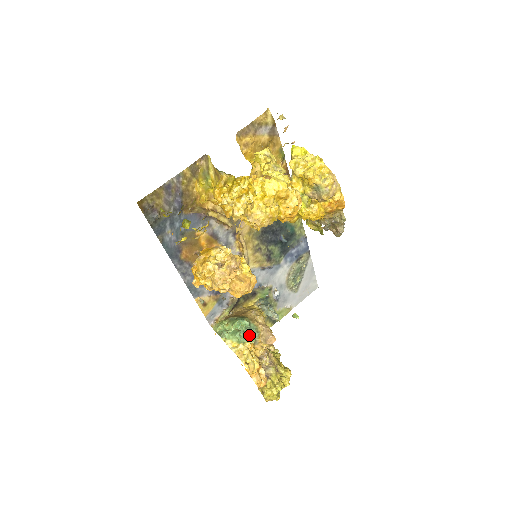
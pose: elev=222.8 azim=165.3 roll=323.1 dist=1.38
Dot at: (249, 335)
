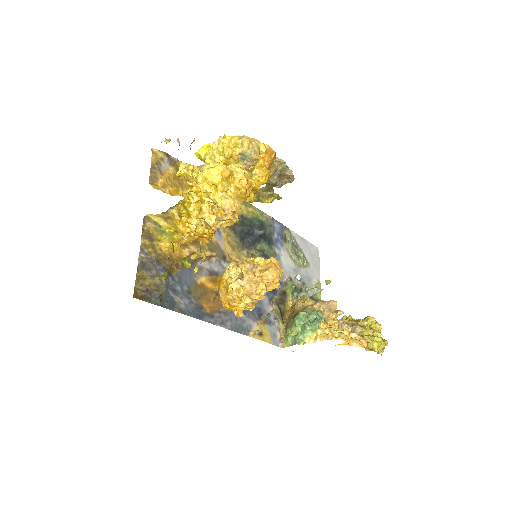
Dot at: (315, 319)
